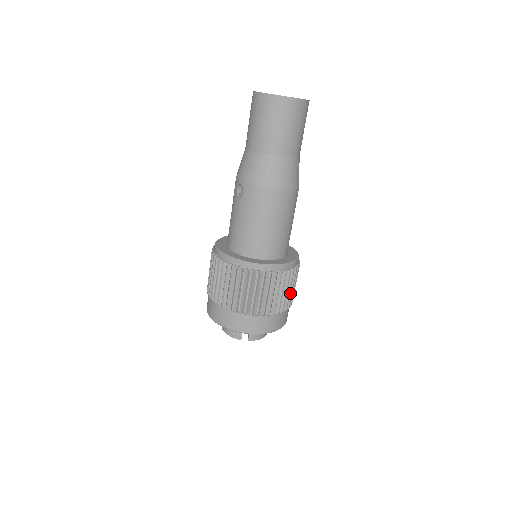
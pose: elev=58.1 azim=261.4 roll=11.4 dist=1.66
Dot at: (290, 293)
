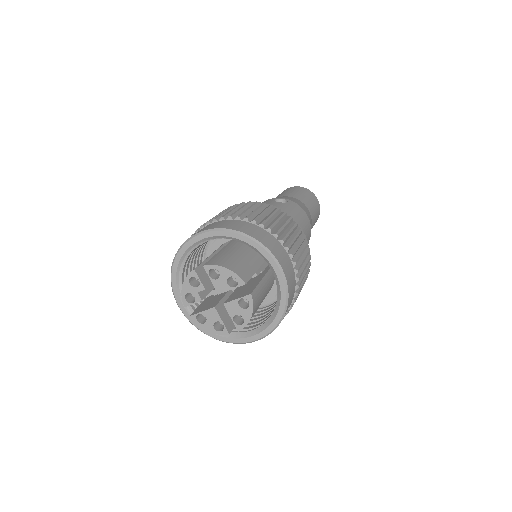
Dot at: occluded
